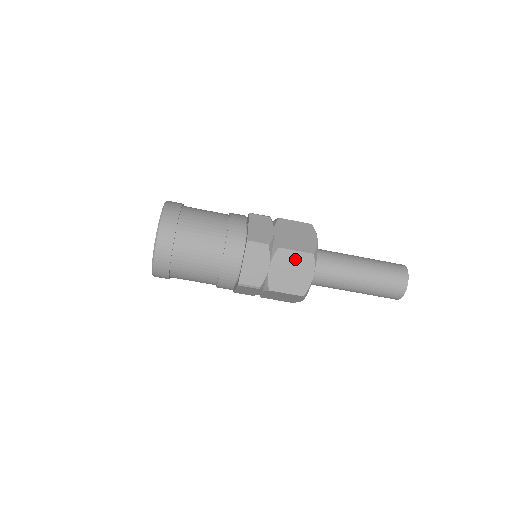
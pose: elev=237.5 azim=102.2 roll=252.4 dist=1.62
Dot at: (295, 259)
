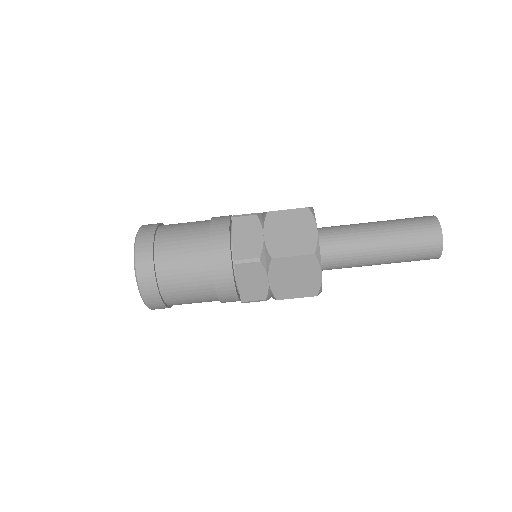
Dot at: (289, 218)
